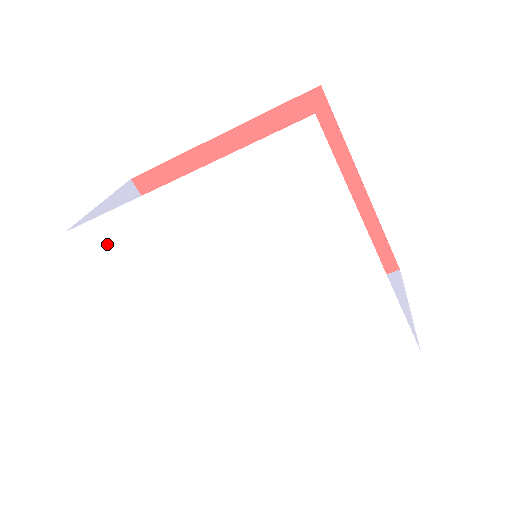
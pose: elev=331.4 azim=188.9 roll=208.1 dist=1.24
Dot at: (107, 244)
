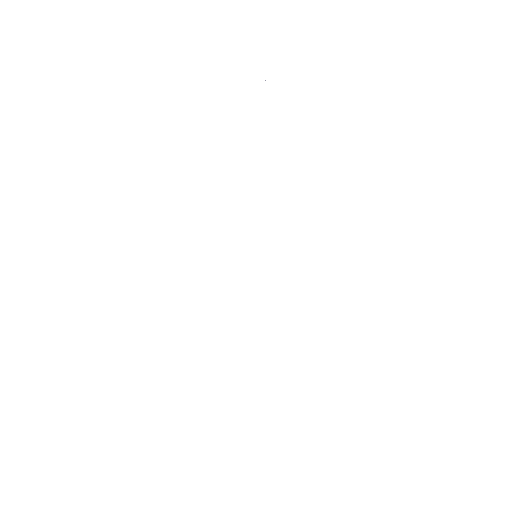
Dot at: (101, 239)
